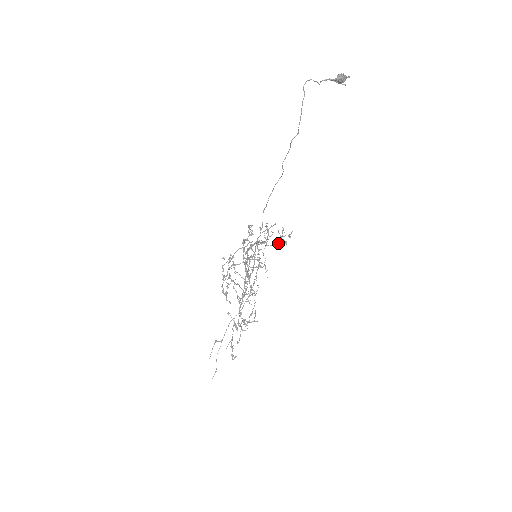
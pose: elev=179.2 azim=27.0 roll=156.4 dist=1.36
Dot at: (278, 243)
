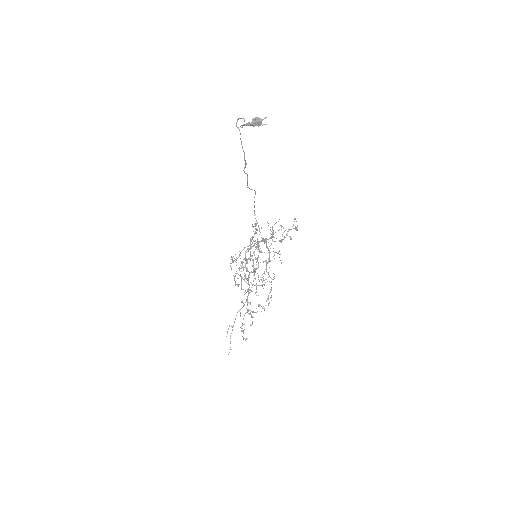
Dot at: (282, 239)
